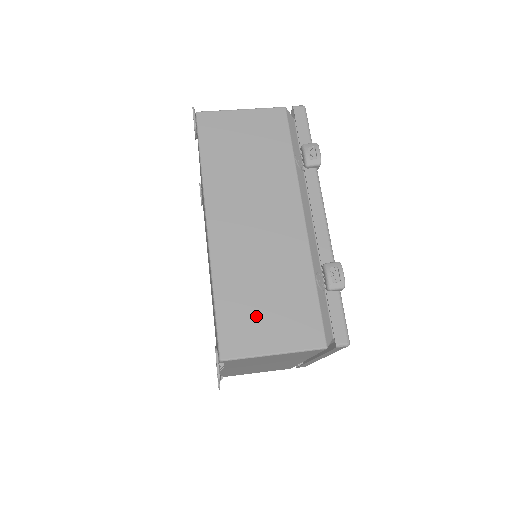
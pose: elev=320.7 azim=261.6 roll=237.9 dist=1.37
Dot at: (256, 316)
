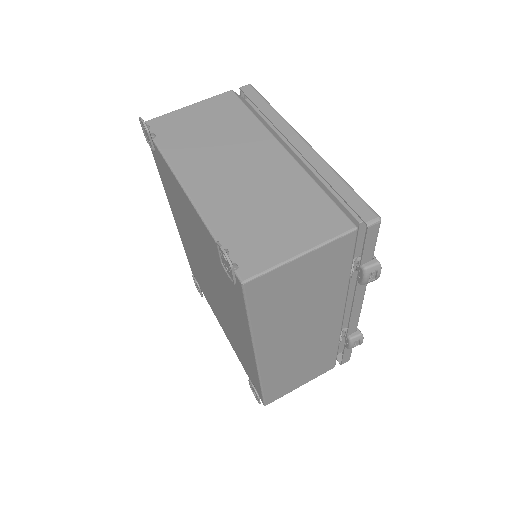
Dot at: (292, 380)
